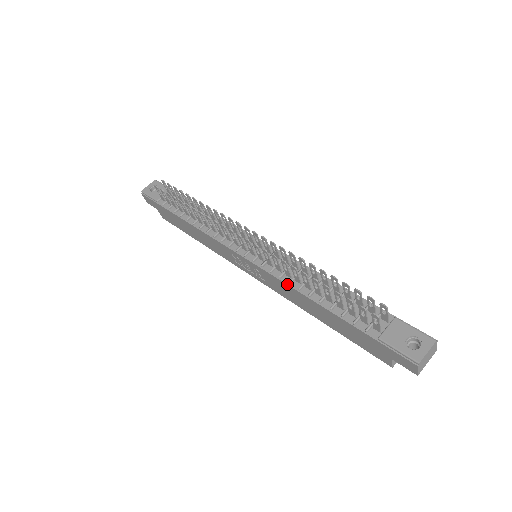
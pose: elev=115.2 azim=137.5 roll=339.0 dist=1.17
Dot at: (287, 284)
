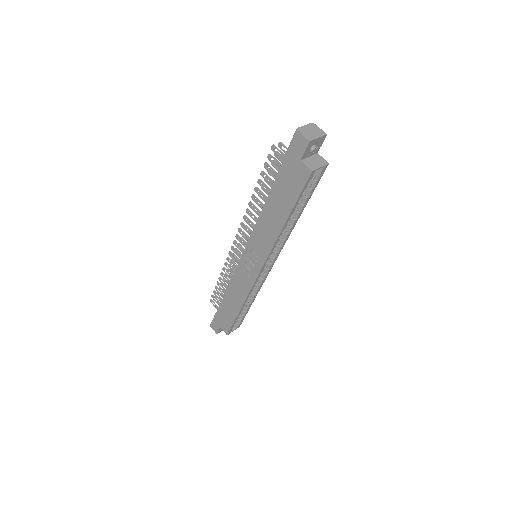
Dot at: (256, 223)
